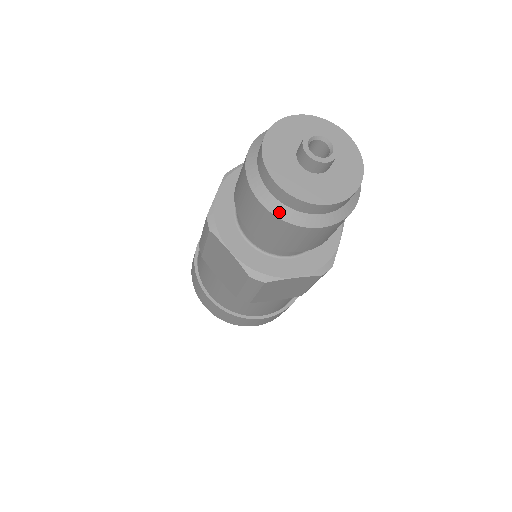
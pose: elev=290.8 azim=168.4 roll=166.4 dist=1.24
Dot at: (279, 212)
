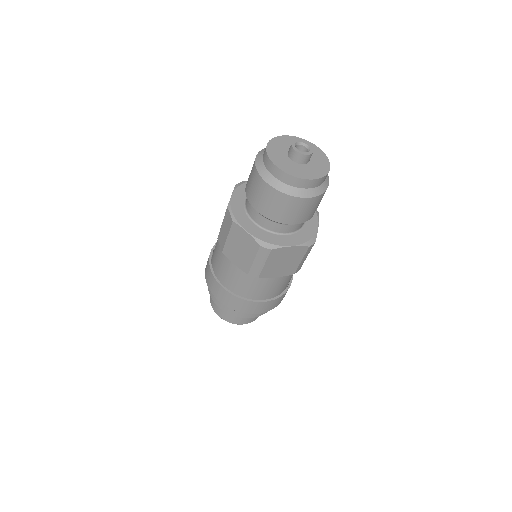
Dot at: (317, 193)
